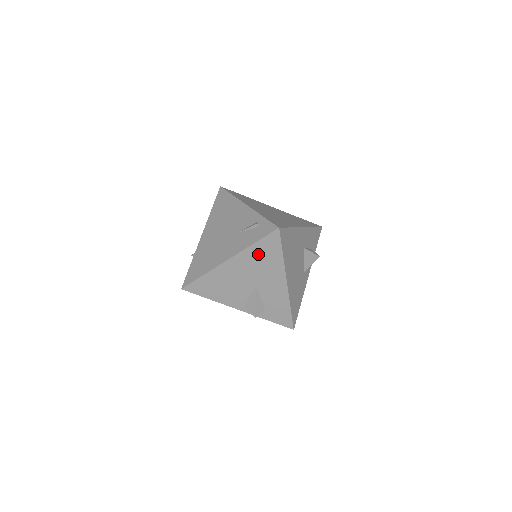
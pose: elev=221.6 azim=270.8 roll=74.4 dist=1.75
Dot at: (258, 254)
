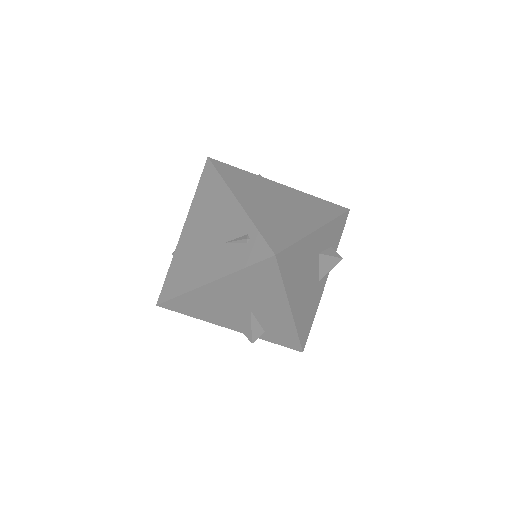
Dot at: (249, 280)
